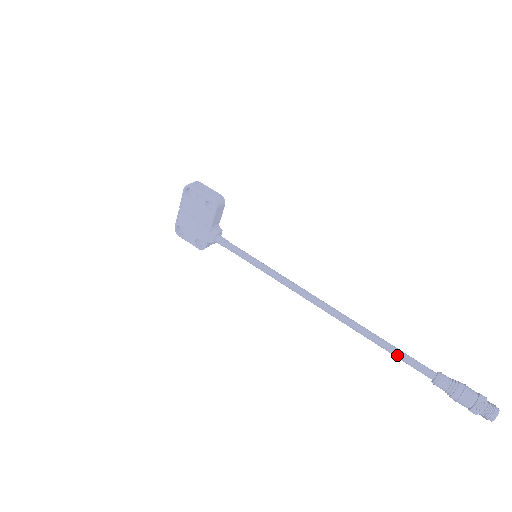
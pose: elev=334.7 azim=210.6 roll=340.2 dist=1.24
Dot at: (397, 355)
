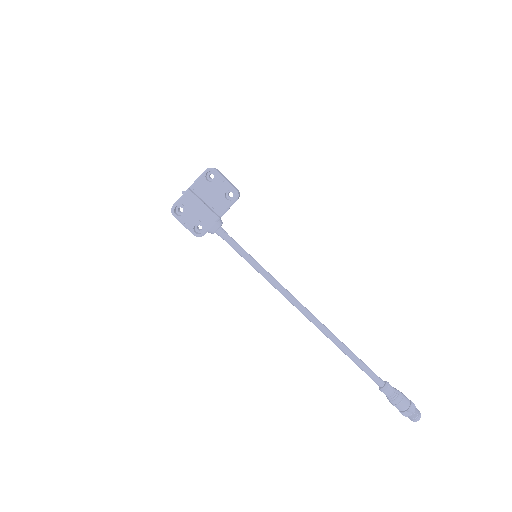
Dot at: (360, 364)
